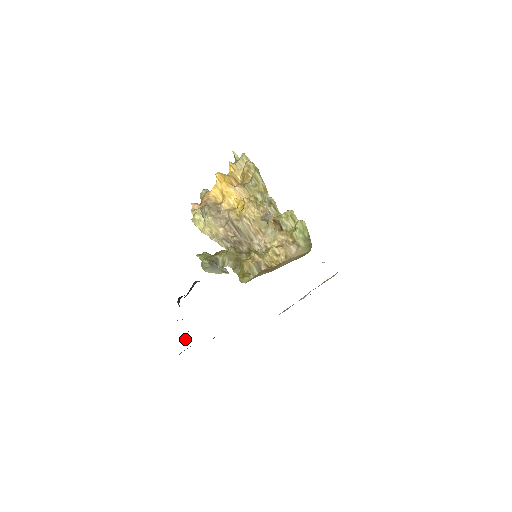
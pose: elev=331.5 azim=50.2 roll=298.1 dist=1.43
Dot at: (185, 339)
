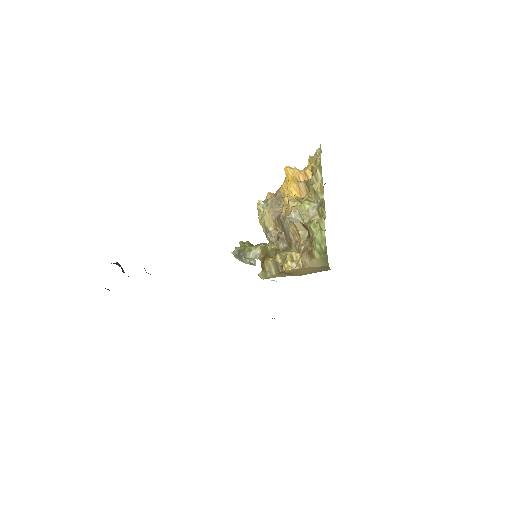
Dot at: occluded
